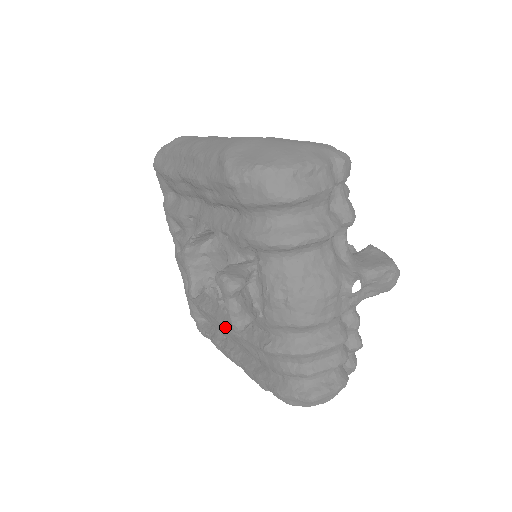
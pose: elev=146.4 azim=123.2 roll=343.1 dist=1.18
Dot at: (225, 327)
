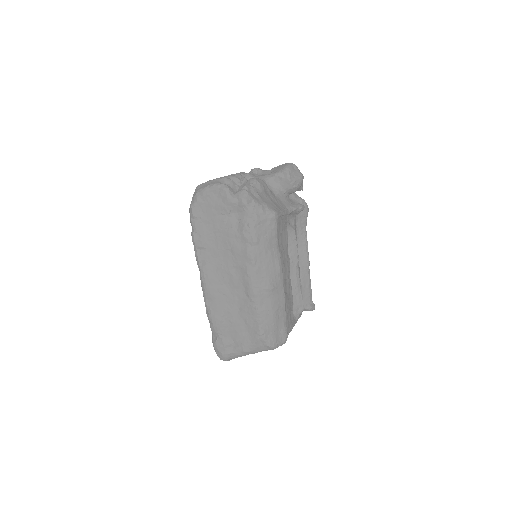
Dot at: occluded
